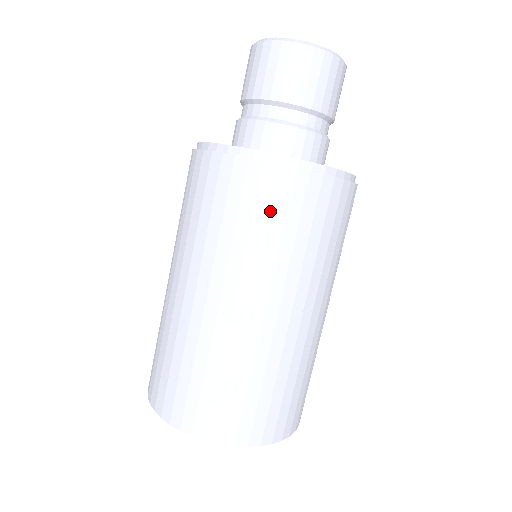
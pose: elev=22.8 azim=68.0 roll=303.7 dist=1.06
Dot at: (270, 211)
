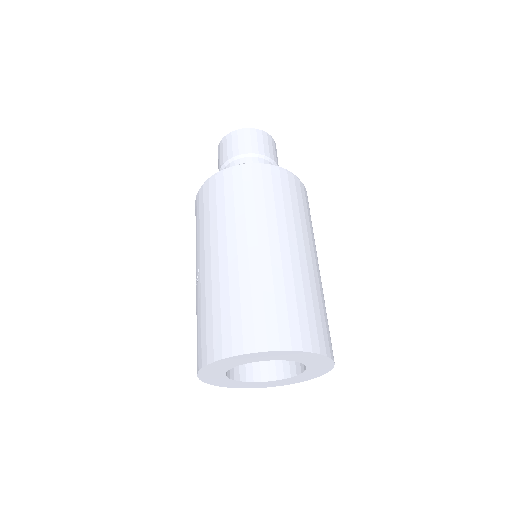
Dot at: (303, 202)
